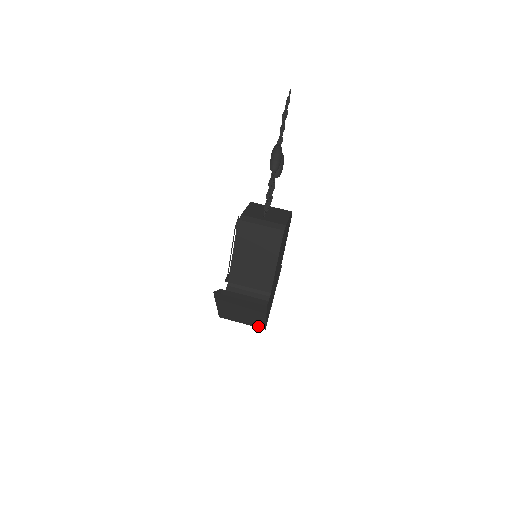
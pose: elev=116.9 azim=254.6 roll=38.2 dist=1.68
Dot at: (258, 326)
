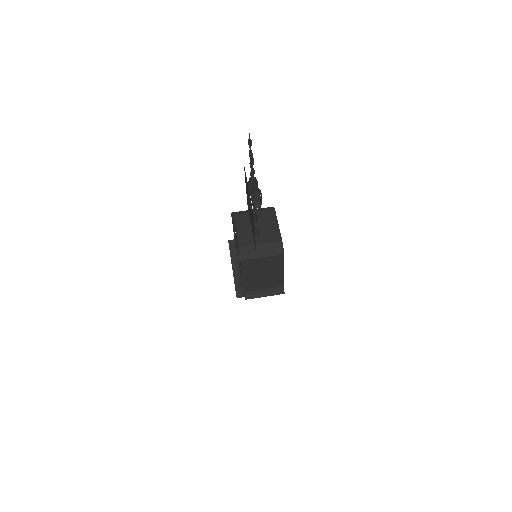
Dot at: occluded
